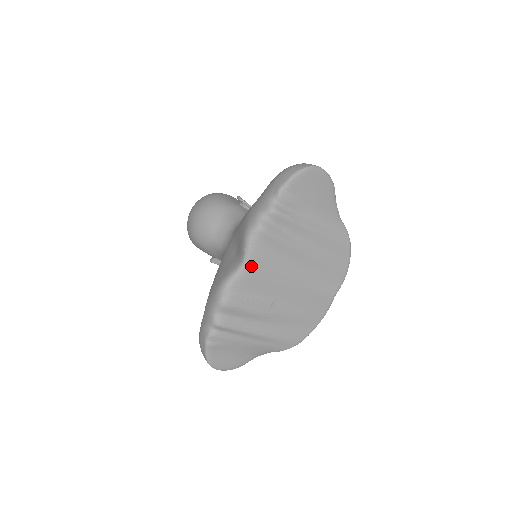
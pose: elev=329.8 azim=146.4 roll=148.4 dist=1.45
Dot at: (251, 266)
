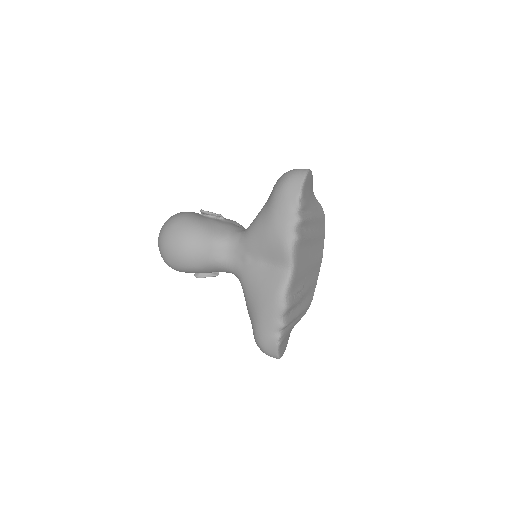
Dot at: (295, 269)
